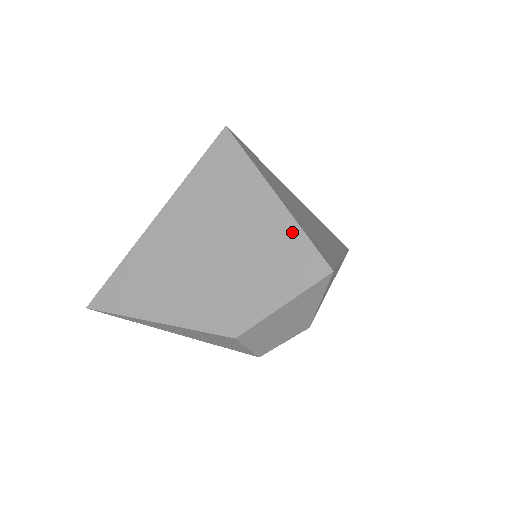
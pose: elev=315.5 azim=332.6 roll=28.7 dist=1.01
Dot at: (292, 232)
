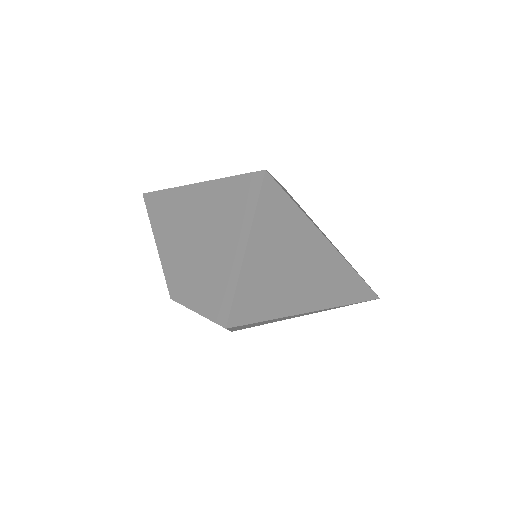
Dot at: (232, 281)
